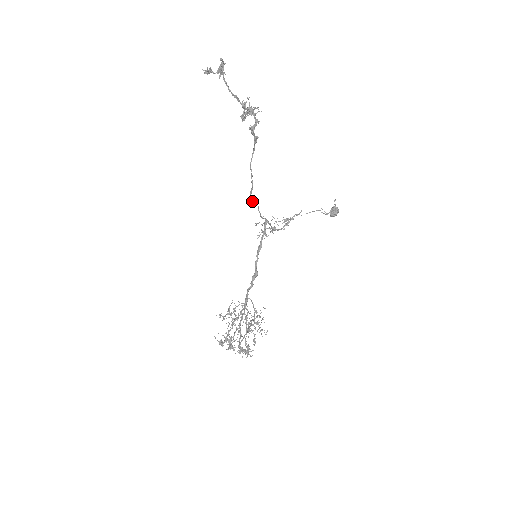
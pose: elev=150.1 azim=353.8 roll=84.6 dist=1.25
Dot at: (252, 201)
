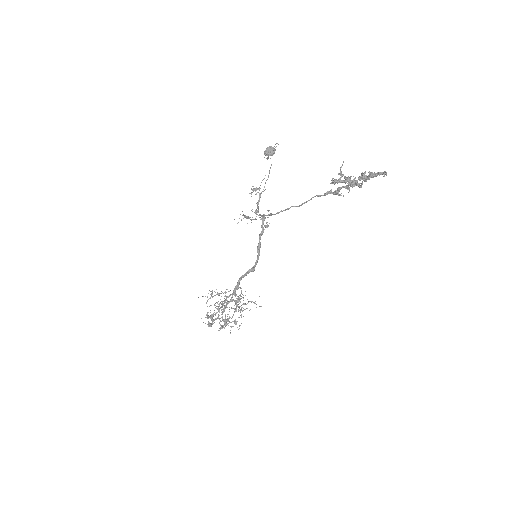
Dot at: (270, 215)
